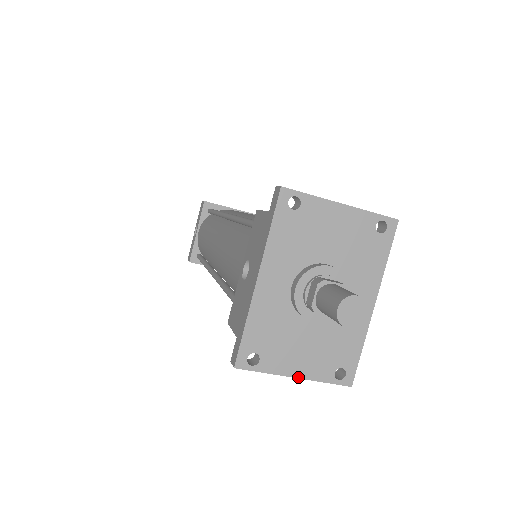
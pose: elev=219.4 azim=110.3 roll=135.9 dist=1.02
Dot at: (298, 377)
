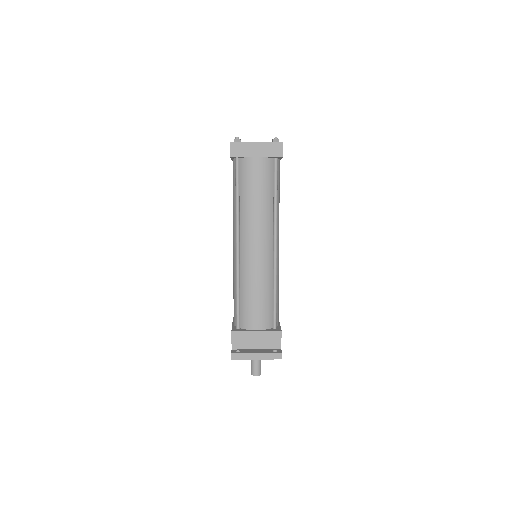
Dot at: occluded
